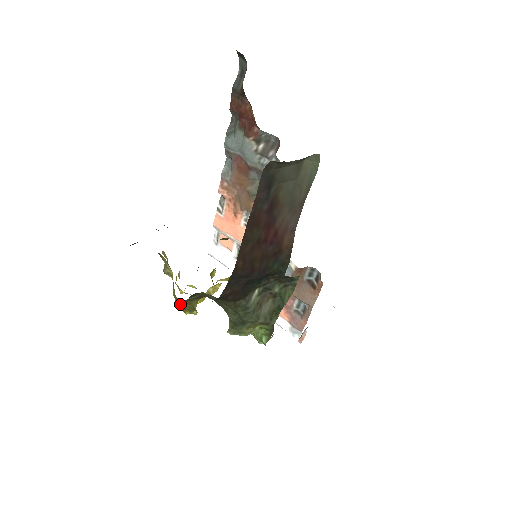
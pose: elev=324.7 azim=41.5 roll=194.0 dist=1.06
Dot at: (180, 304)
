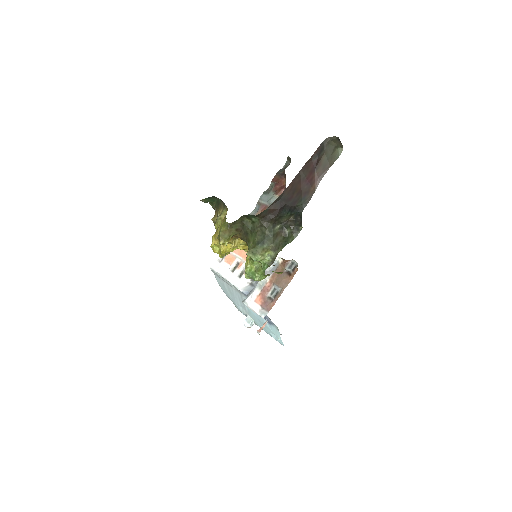
Dot at: (223, 231)
